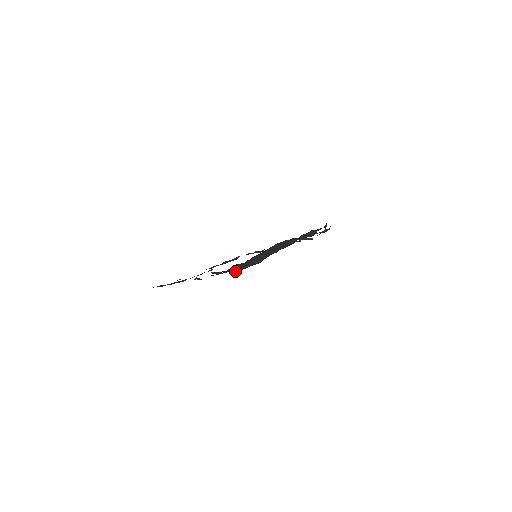
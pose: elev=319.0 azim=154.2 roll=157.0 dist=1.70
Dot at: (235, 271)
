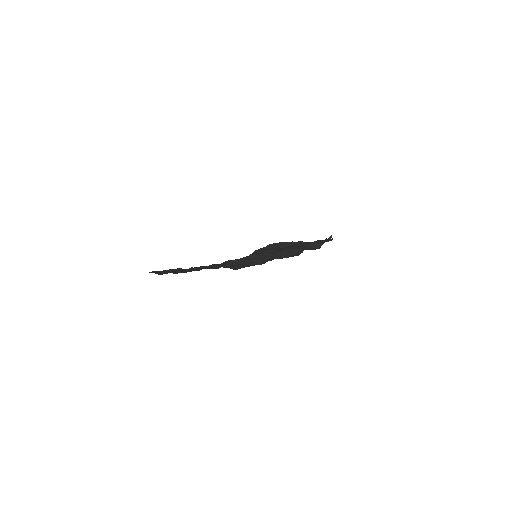
Dot at: (233, 268)
